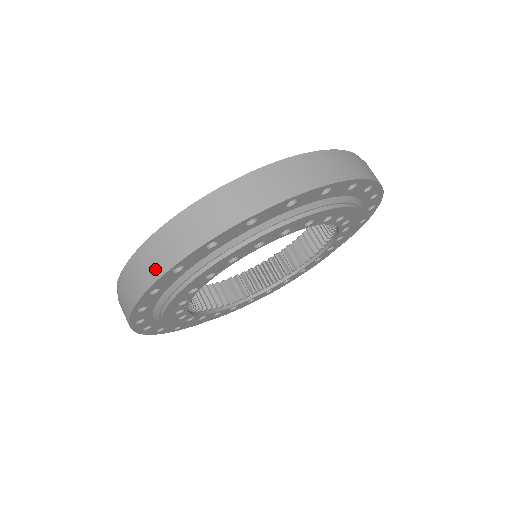
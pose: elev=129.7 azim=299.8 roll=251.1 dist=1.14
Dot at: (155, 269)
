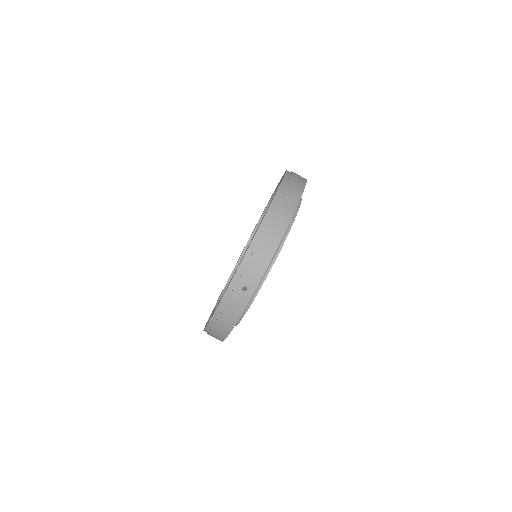
Dot at: (288, 212)
